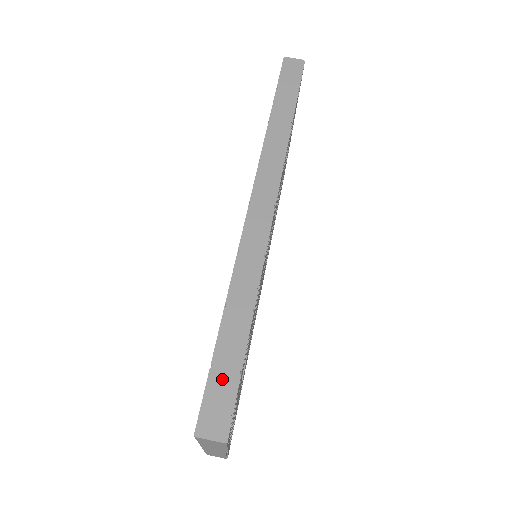
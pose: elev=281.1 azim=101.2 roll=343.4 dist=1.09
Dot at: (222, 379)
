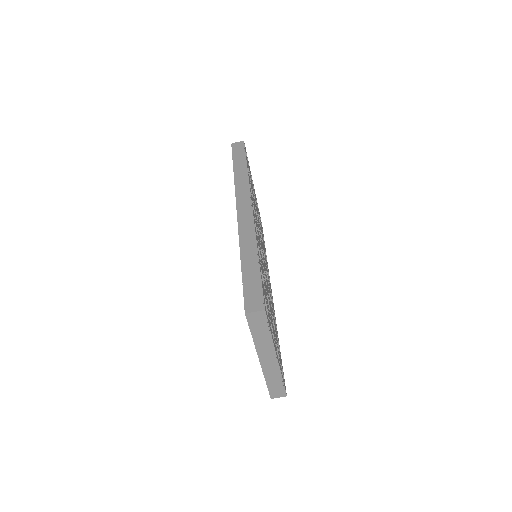
Dot at: (251, 285)
